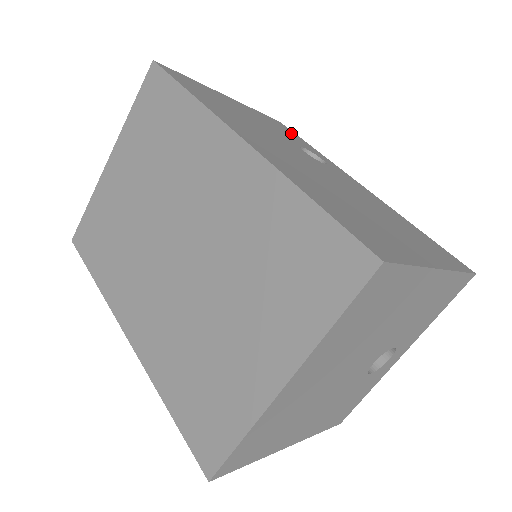
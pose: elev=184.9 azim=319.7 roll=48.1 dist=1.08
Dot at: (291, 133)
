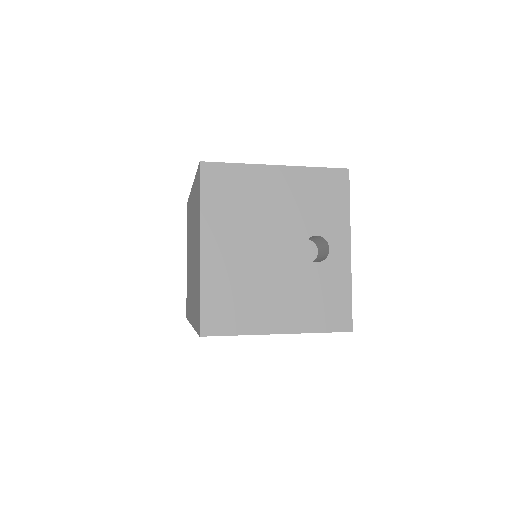
Dot at: occluded
